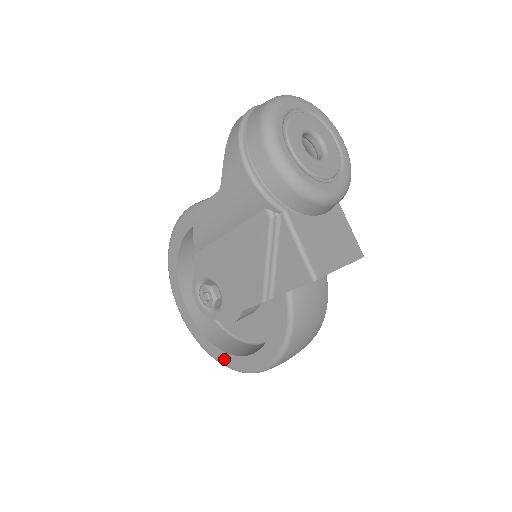
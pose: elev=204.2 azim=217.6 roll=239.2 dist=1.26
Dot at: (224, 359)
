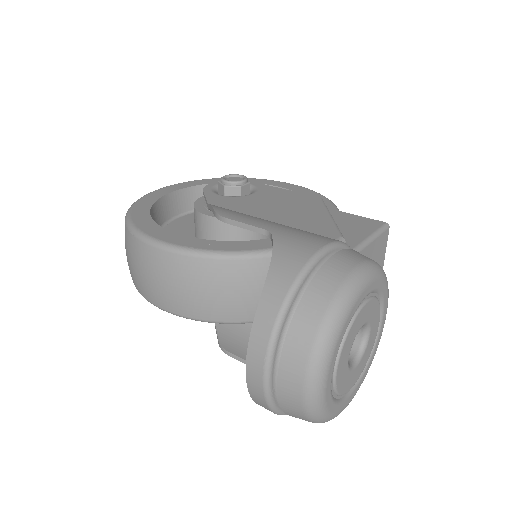
Dot at: occluded
